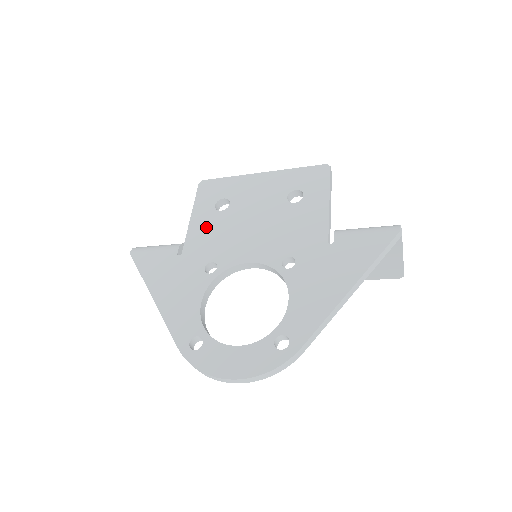
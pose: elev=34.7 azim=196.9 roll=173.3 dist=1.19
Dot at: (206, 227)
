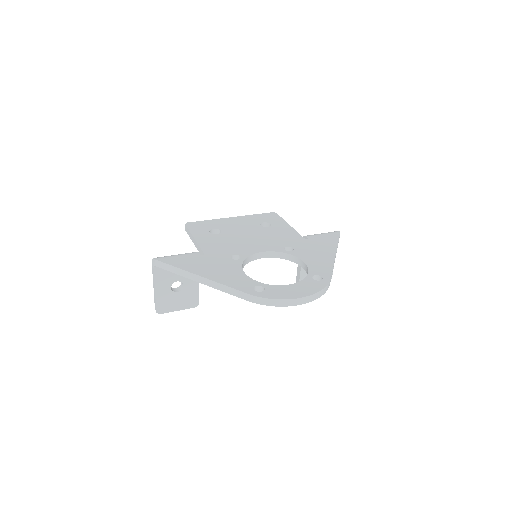
Dot at: (213, 241)
